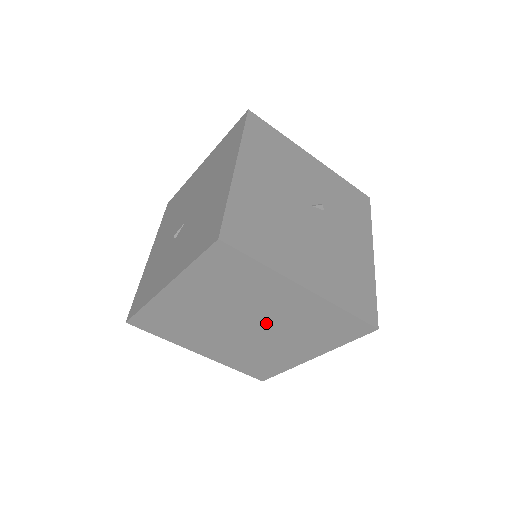
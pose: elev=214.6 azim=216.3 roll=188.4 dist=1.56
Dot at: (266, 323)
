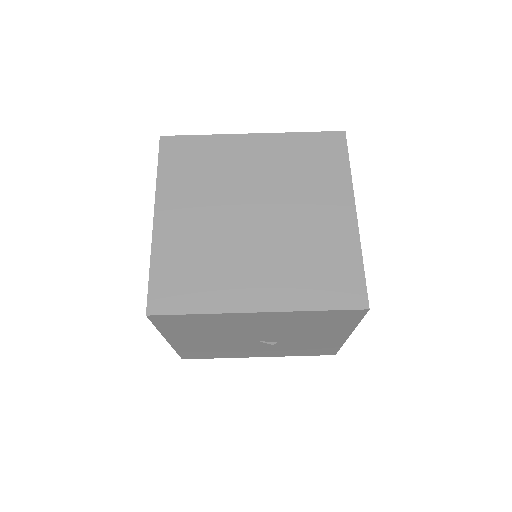
Dot at: (277, 225)
